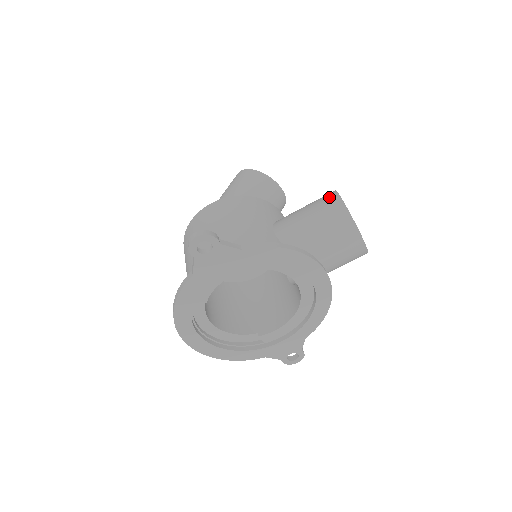
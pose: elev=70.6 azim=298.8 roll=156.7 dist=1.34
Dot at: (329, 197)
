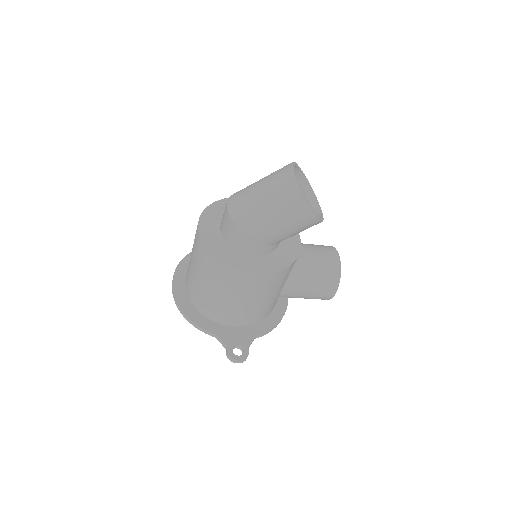
Dot at: (330, 290)
